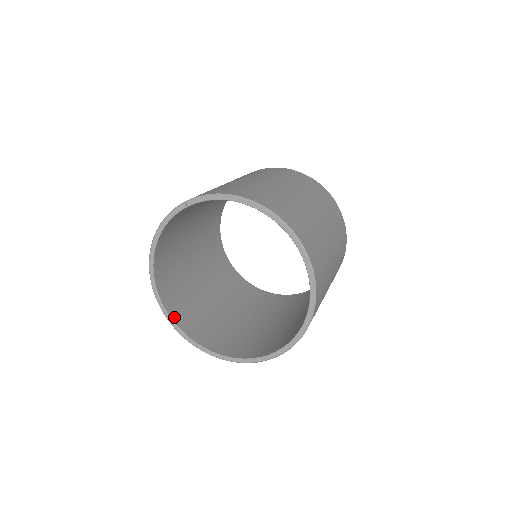
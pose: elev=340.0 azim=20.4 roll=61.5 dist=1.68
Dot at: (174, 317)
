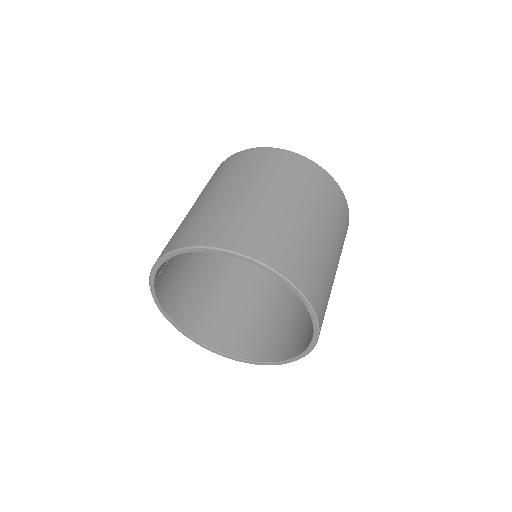
Dot at: (232, 353)
